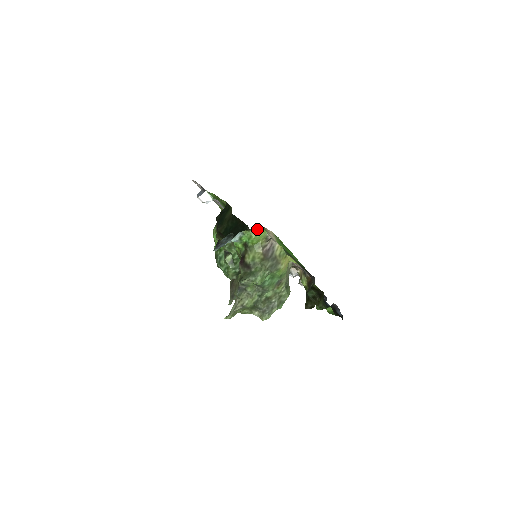
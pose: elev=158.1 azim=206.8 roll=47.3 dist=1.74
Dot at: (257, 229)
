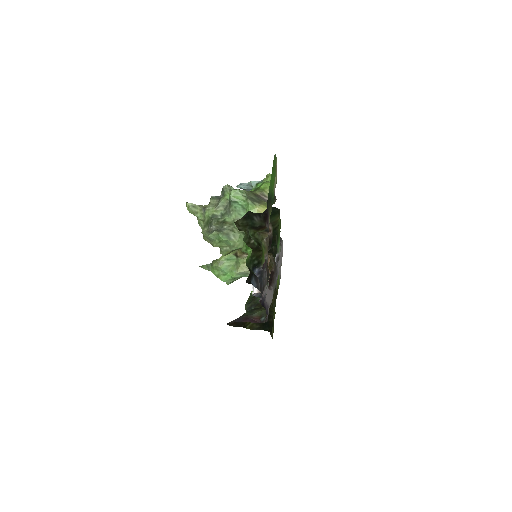
Dot at: occluded
